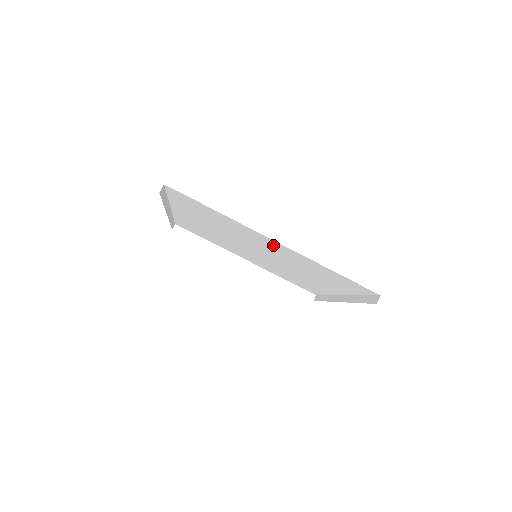
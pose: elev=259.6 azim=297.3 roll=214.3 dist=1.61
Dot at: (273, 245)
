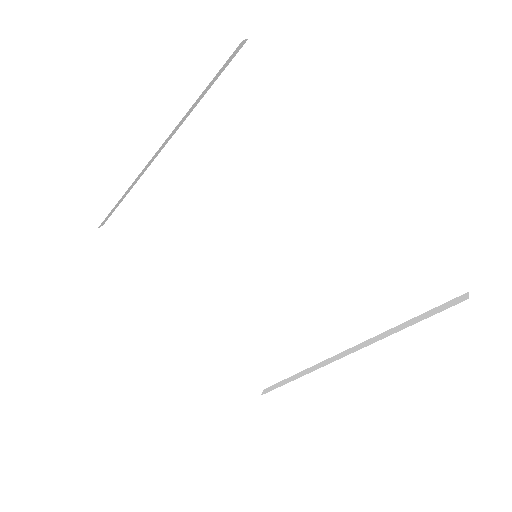
Dot at: (341, 194)
